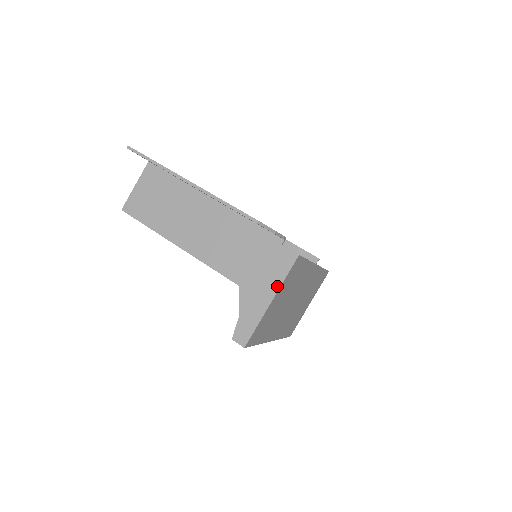
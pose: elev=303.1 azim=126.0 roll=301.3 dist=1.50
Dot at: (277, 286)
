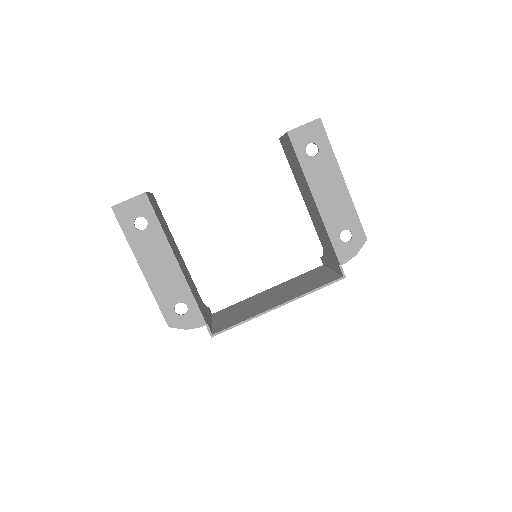
Dot at: occluded
